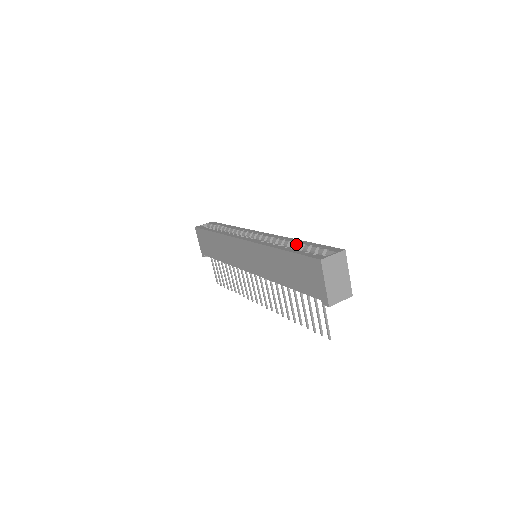
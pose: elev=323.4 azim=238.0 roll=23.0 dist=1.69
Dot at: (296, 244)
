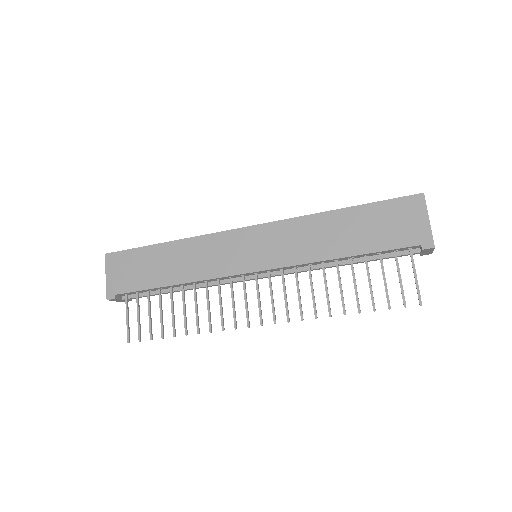
Dot at: occluded
